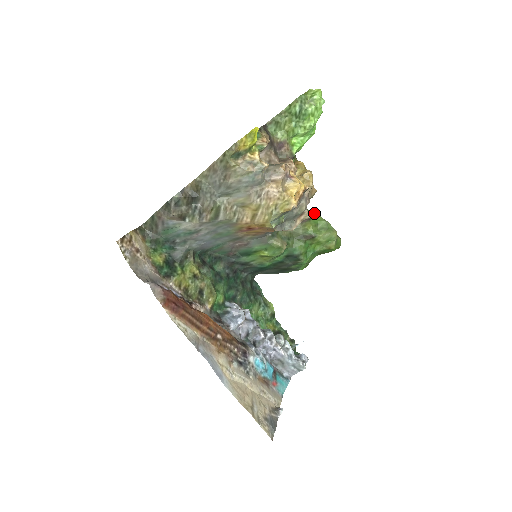
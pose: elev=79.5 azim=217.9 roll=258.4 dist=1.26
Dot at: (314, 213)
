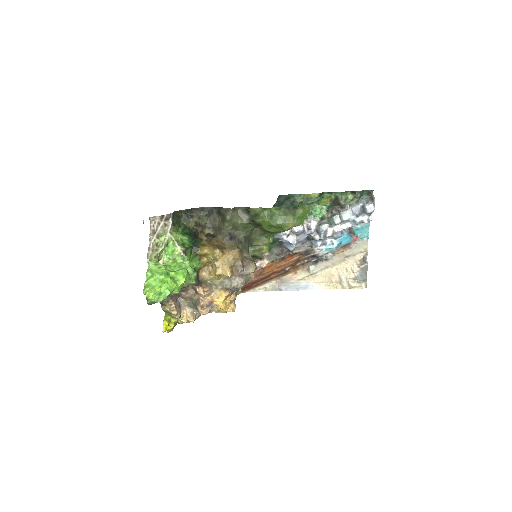
Dot at: (259, 219)
